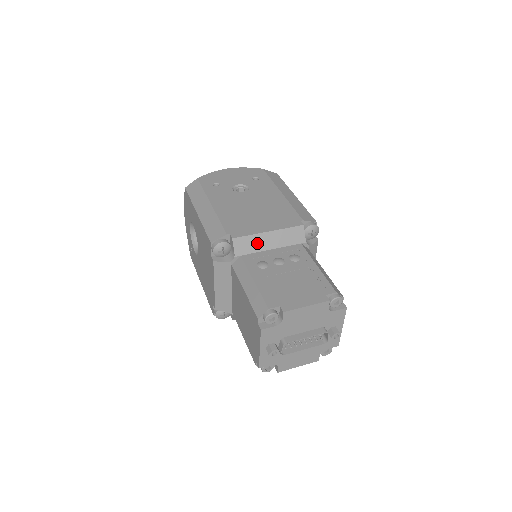
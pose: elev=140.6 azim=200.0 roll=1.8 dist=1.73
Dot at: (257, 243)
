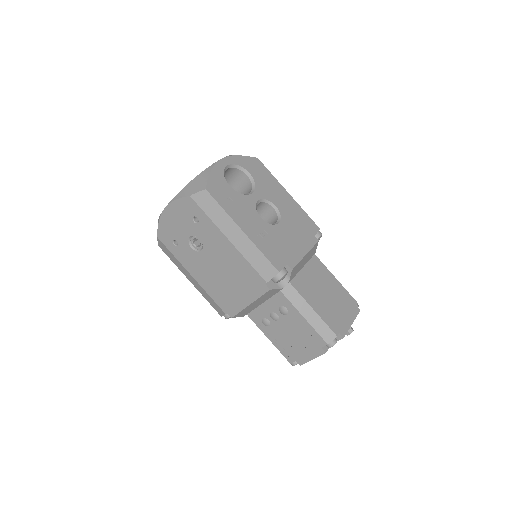
Dot at: (249, 309)
